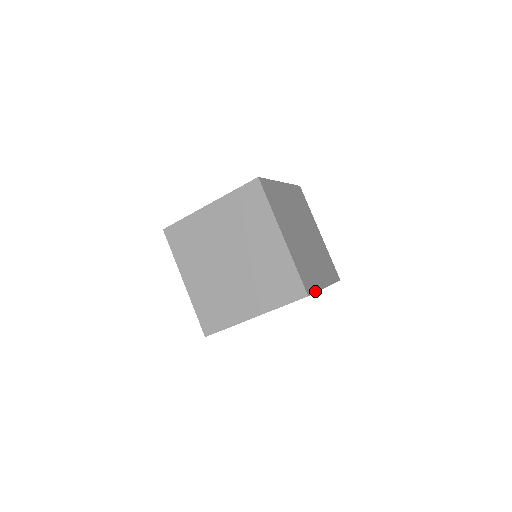
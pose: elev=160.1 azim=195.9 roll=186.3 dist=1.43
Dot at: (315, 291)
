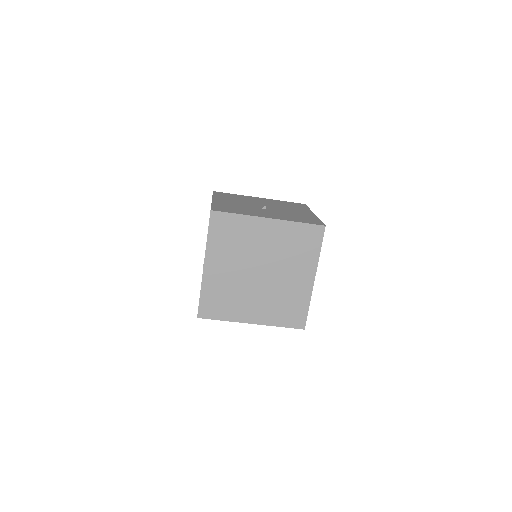
Dot at: occluded
